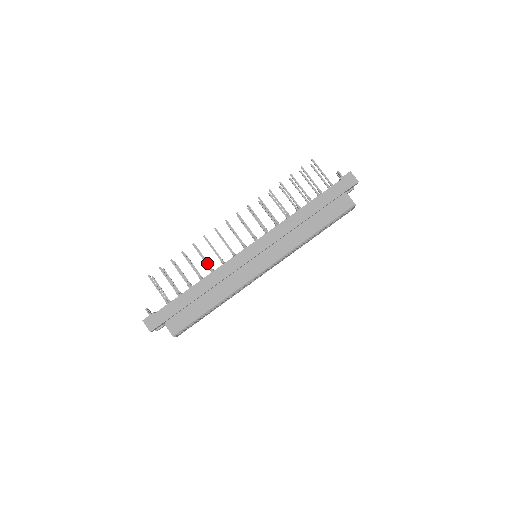
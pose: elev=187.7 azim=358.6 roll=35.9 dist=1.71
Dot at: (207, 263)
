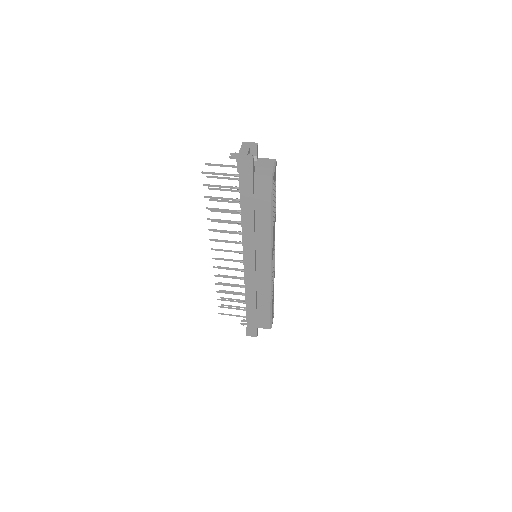
Dot at: (236, 286)
